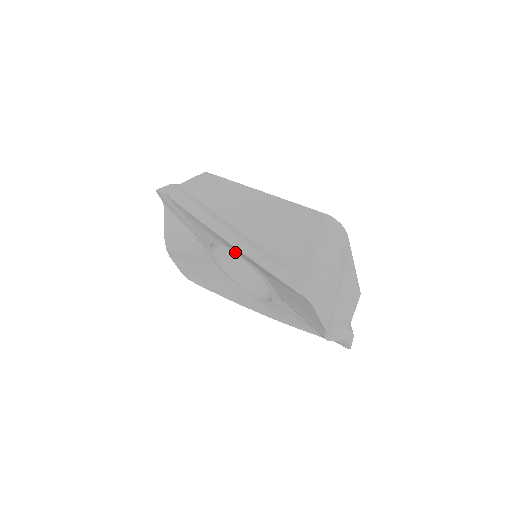
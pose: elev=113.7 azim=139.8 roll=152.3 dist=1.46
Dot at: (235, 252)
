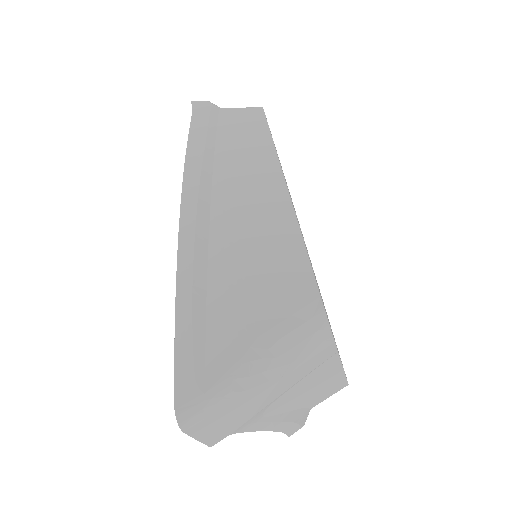
Dot at: occluded
